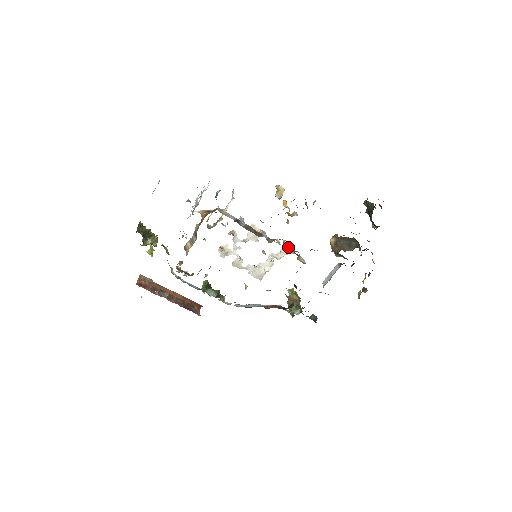
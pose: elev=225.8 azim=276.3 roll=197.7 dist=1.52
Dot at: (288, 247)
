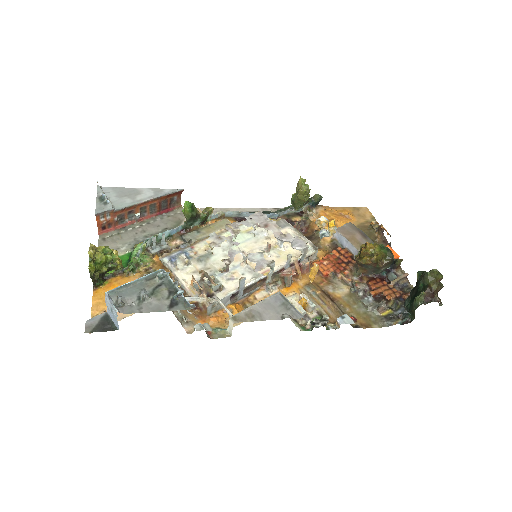
Dot at: (302, 252)
